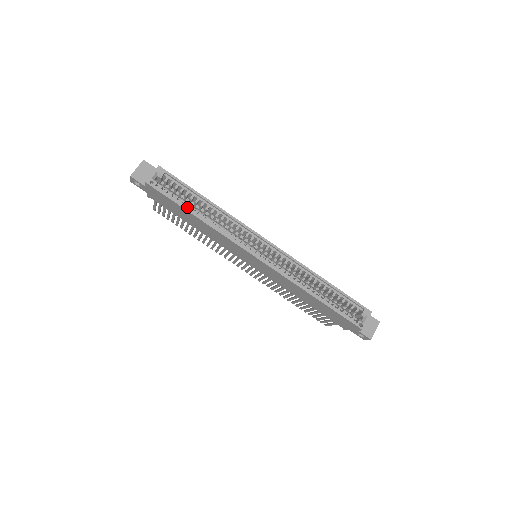
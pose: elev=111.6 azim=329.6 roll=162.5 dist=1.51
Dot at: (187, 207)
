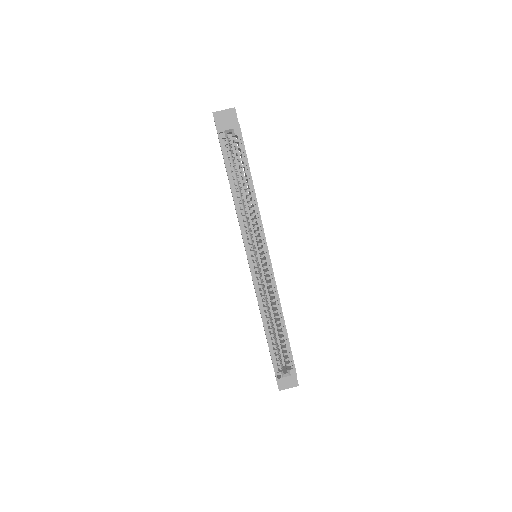
Dot at: (232, 177)
